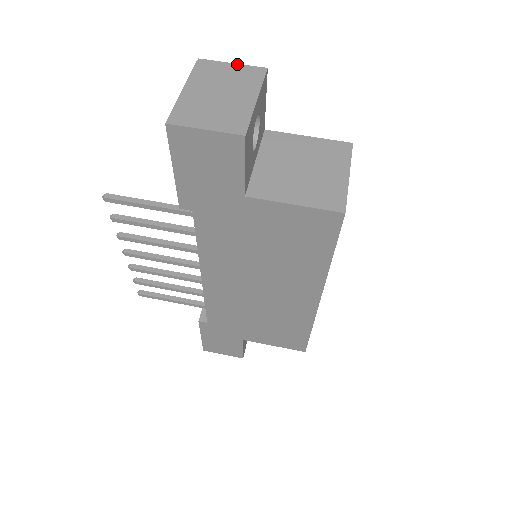
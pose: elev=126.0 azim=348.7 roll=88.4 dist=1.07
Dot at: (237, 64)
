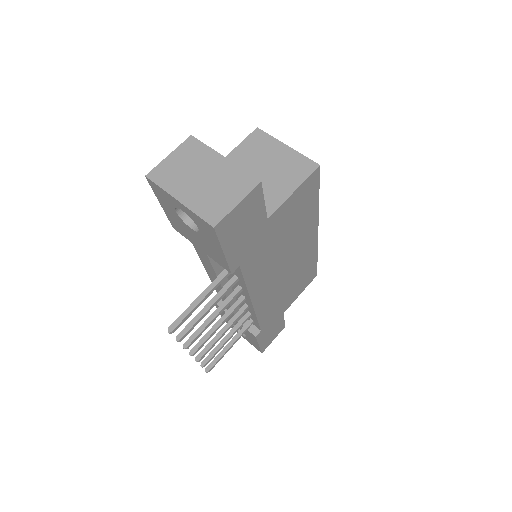
Dot at: (172, 153)
